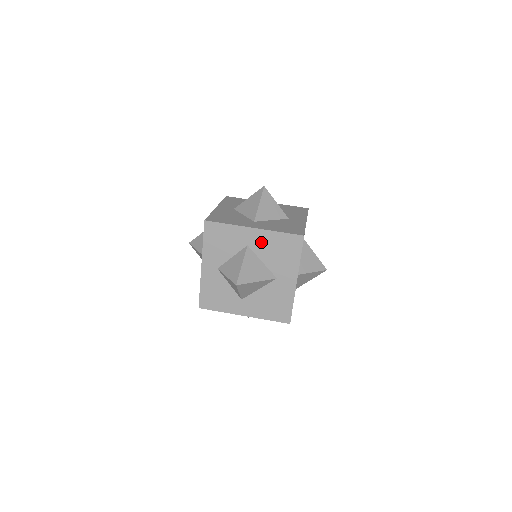
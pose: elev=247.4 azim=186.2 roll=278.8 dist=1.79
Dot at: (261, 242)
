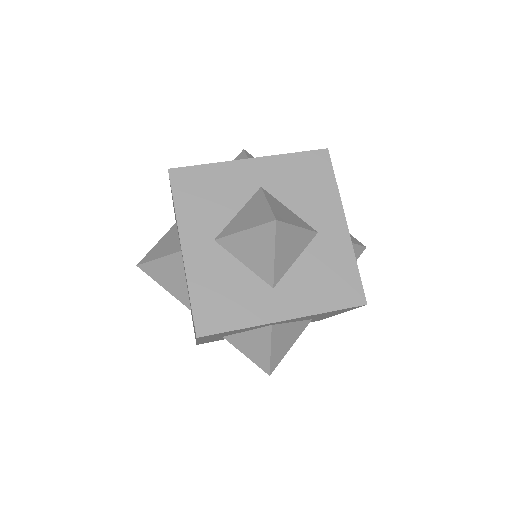
Dot at: occluded
